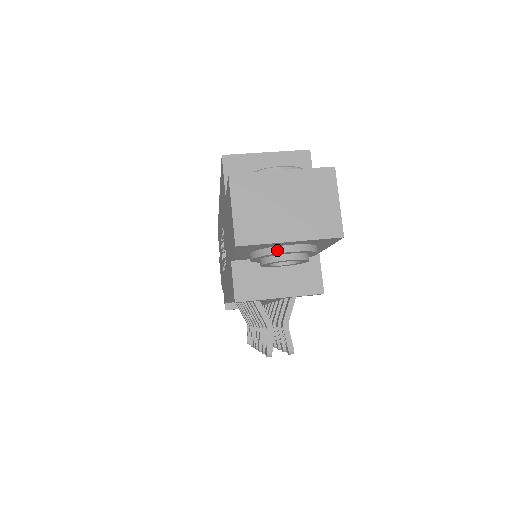
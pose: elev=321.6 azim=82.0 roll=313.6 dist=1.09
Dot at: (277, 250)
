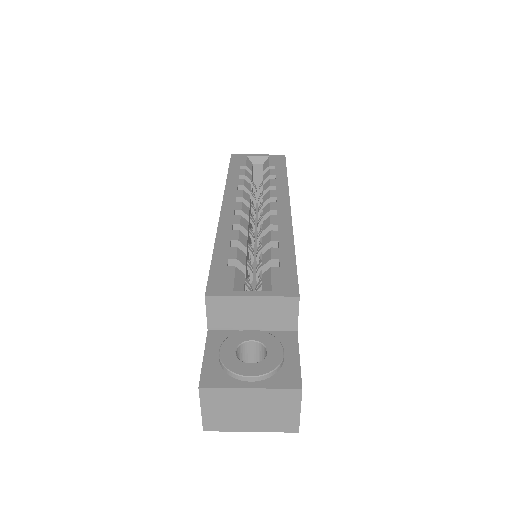
Dot at: occluded
